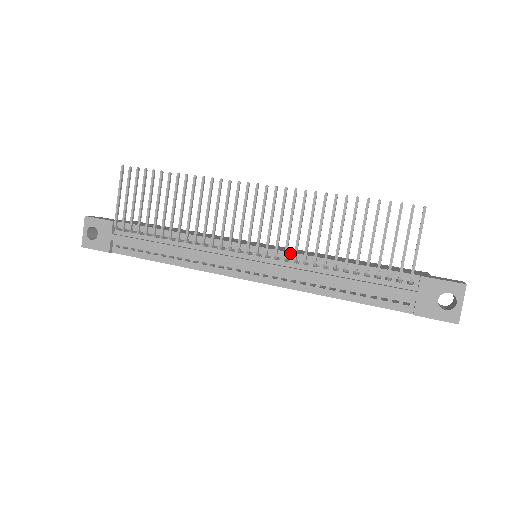
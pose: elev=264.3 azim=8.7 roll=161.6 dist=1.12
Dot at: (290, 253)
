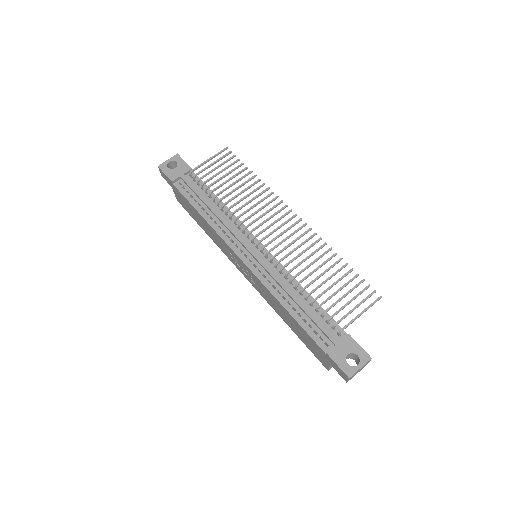
Dot at: (281, 265)
